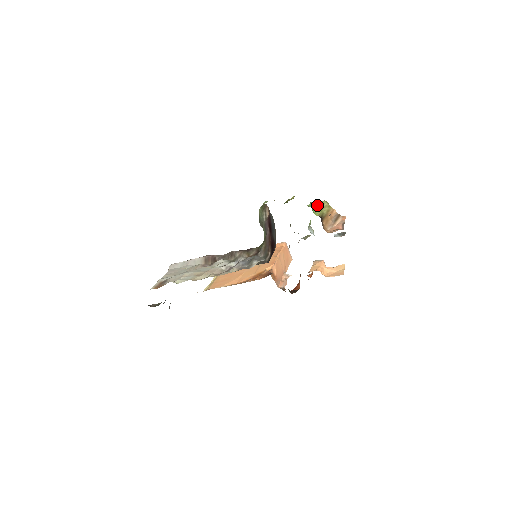
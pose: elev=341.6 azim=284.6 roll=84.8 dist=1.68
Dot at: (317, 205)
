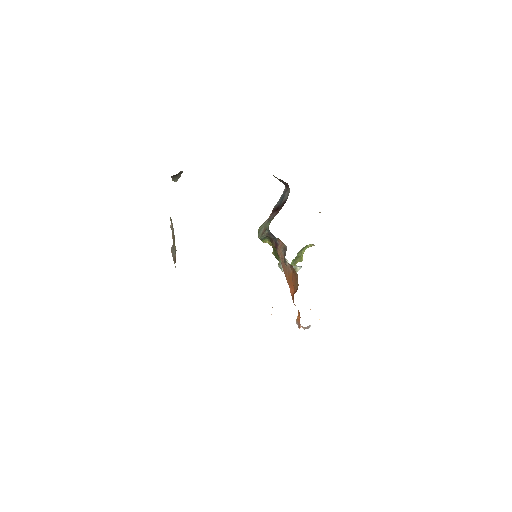
Dot at: occluded
